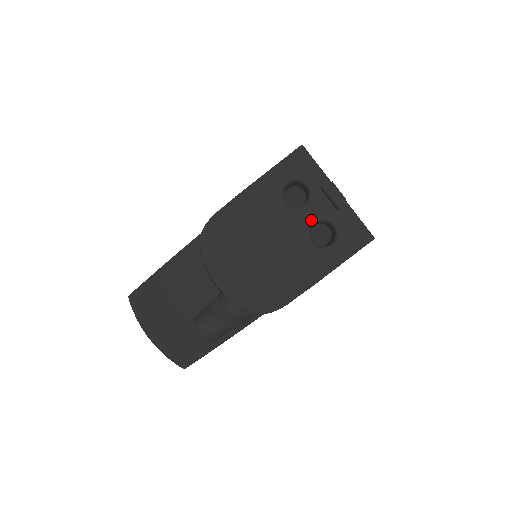
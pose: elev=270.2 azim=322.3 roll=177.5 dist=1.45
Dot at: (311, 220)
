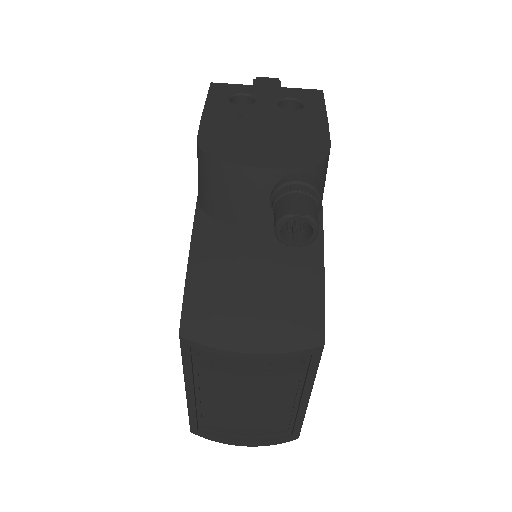
Dot at: (272, 103)
